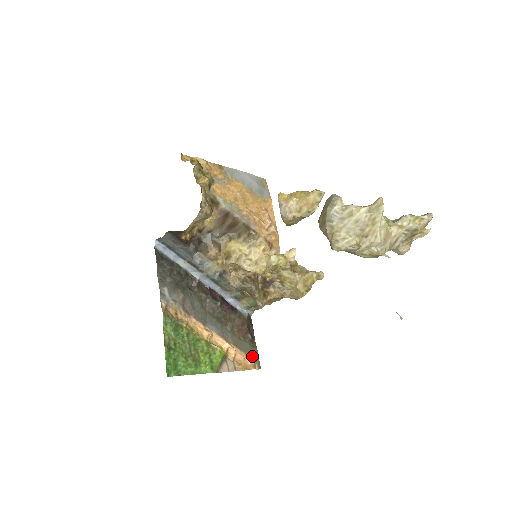
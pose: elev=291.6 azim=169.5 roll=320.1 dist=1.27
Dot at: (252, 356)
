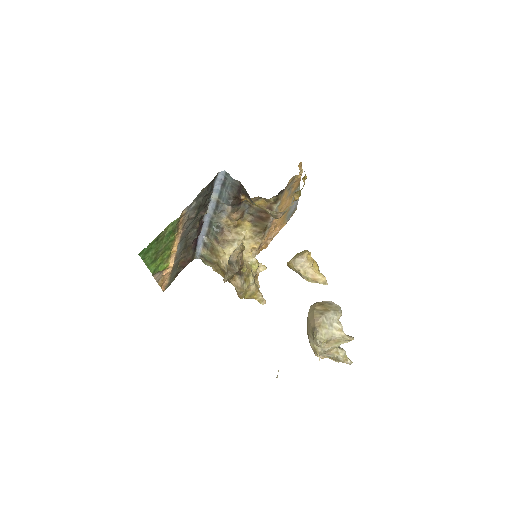
Dot at: (170, 281)
